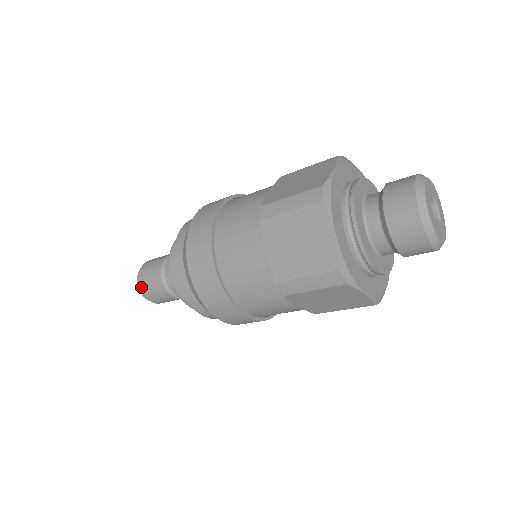
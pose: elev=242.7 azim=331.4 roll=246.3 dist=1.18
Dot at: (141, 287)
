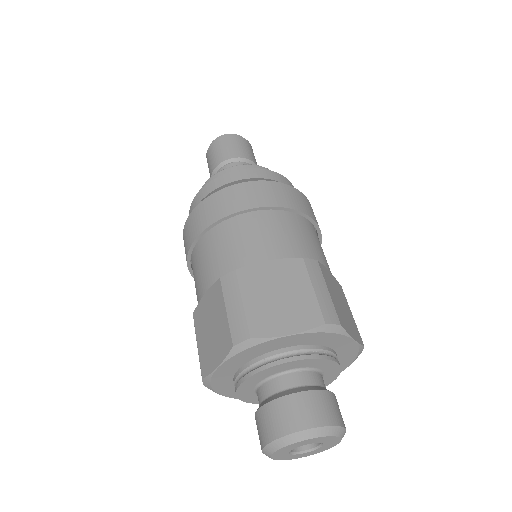
Dot at: (208, 151)
